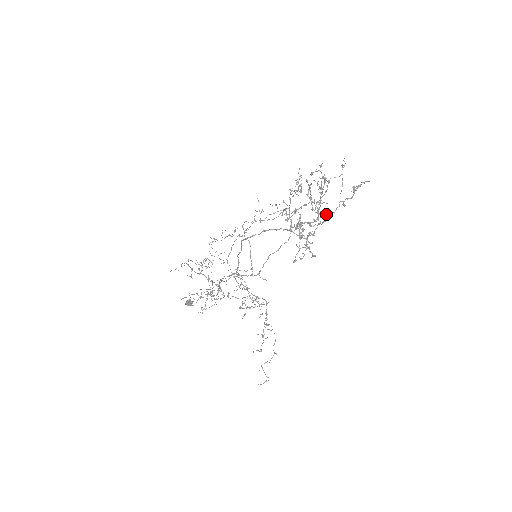
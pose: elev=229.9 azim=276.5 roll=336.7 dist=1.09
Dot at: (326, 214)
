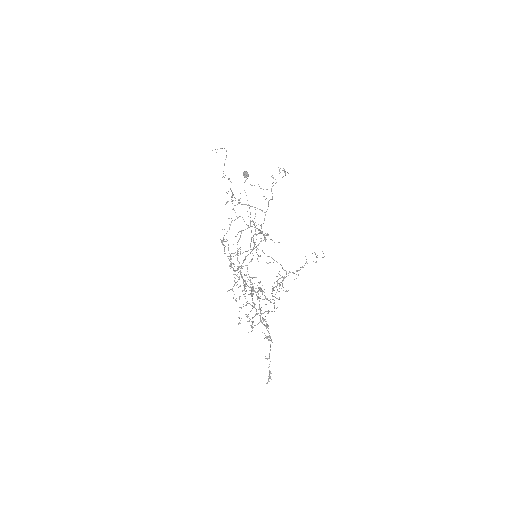
Dot at: (269, 337)
